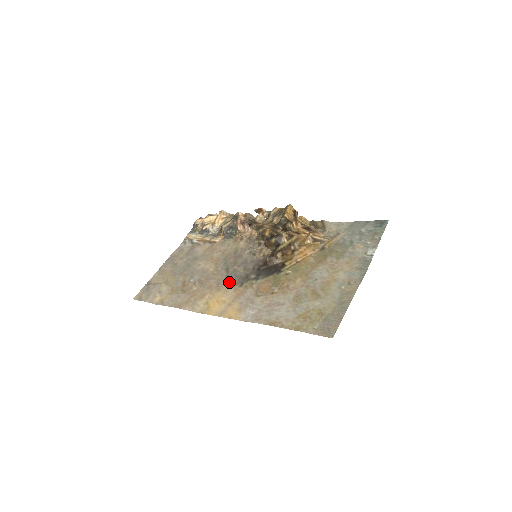
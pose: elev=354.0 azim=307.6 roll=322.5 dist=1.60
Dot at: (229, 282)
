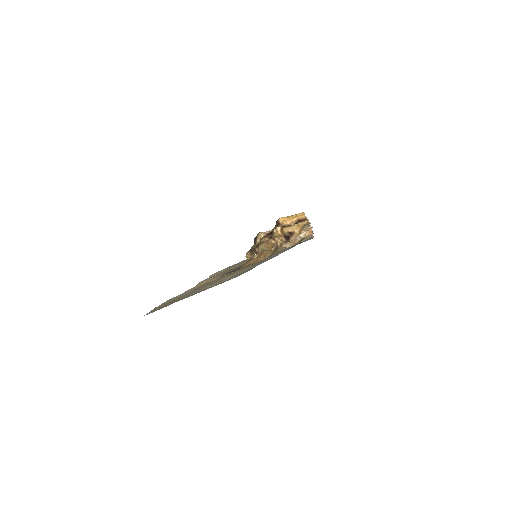
Dot at: occluded
